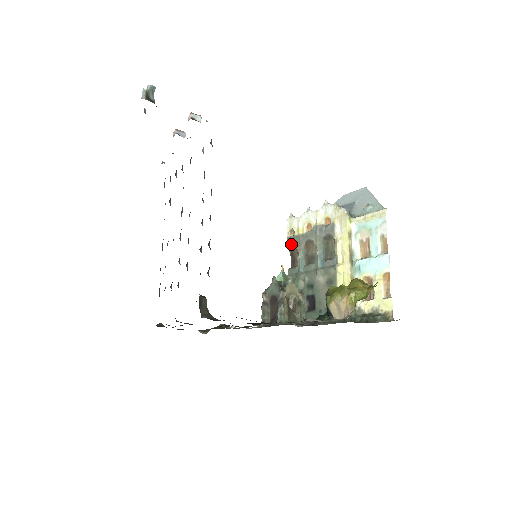
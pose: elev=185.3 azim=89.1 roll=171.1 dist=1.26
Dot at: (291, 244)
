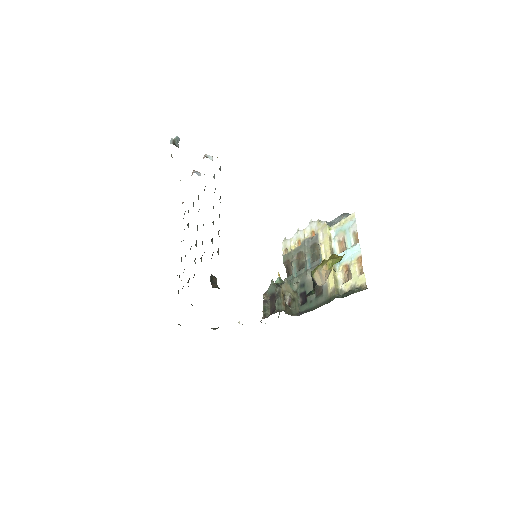
Dot at: (286, 260)
